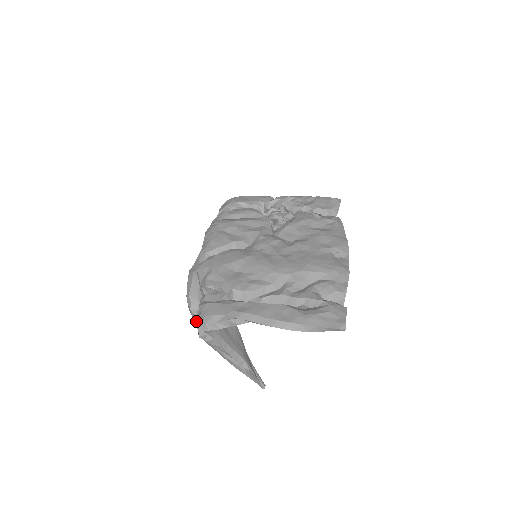
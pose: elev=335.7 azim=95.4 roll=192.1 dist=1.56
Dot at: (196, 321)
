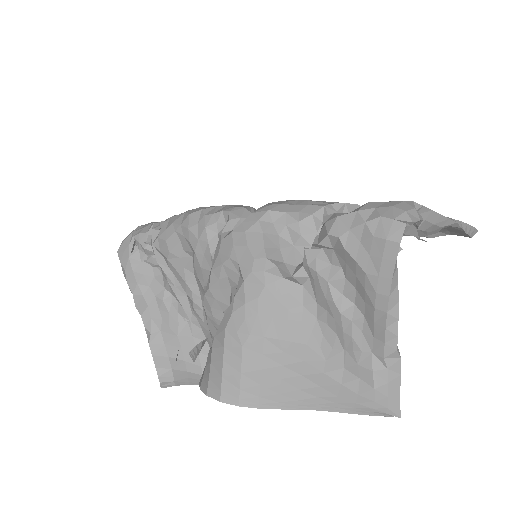
Dot at: (299, 297)
